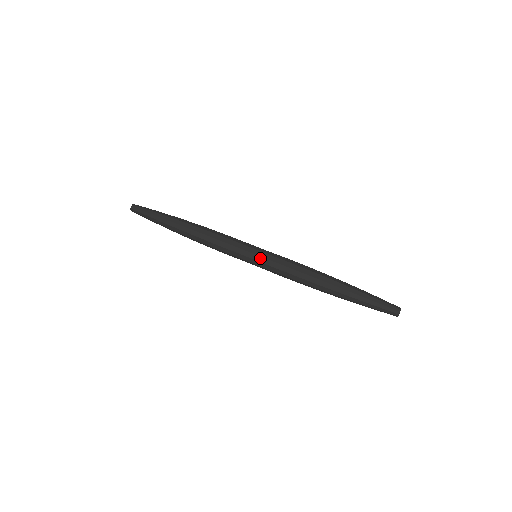
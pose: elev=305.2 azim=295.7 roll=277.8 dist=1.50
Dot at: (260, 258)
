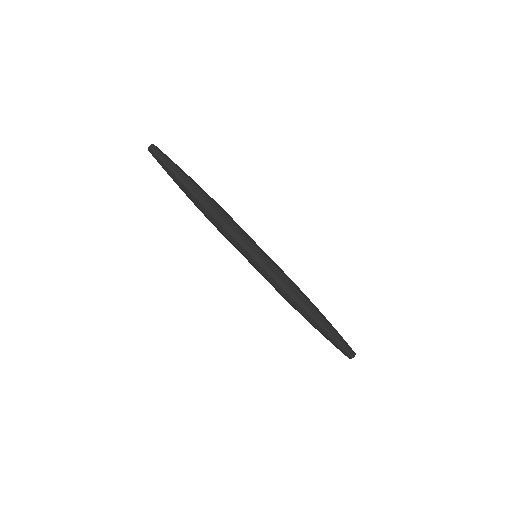
Dot at: (254, 267)
